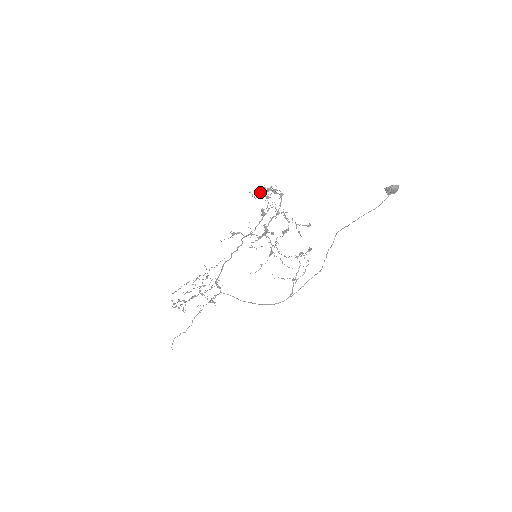
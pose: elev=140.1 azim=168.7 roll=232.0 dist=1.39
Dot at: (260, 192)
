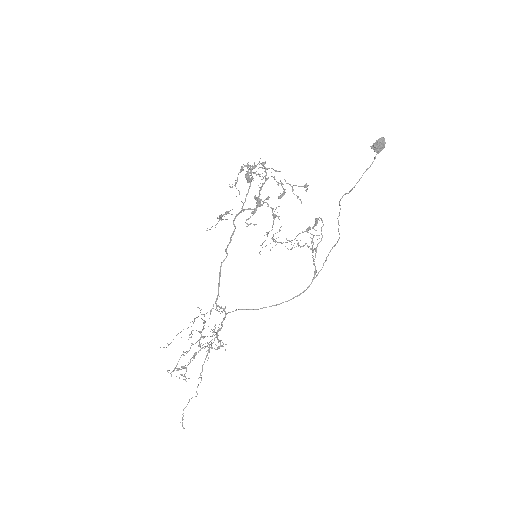
Dot at: (238, 174)
